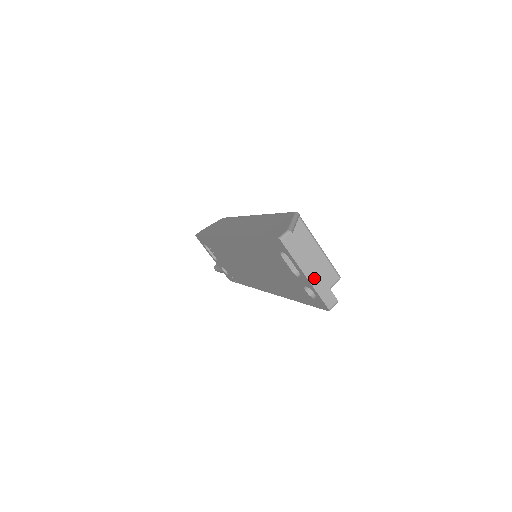
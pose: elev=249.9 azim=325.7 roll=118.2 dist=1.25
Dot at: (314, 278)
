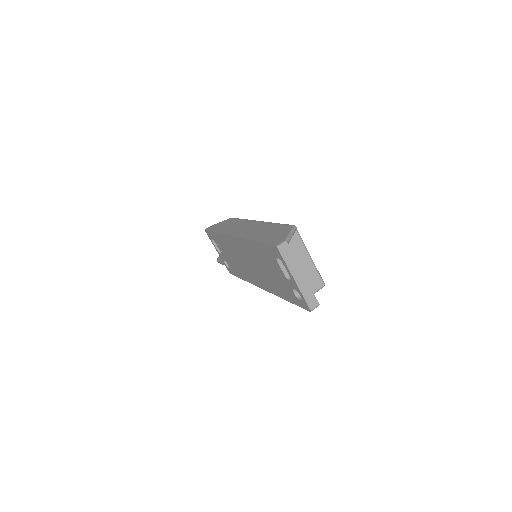
Dot at: (302, 283)
